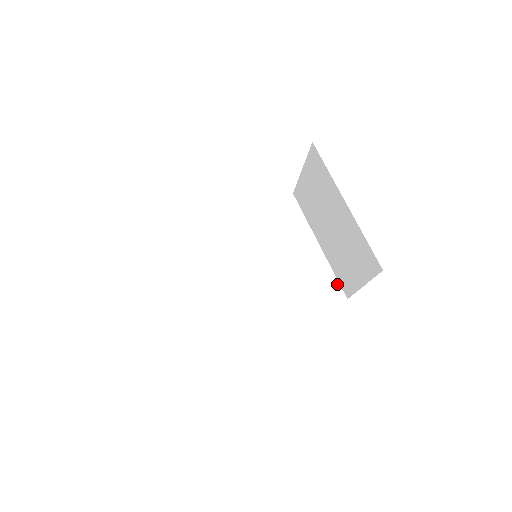
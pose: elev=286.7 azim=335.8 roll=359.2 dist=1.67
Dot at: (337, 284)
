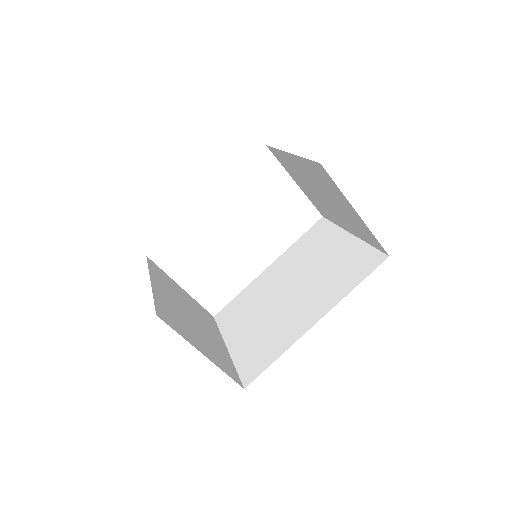
Dot at: (375, 251)
